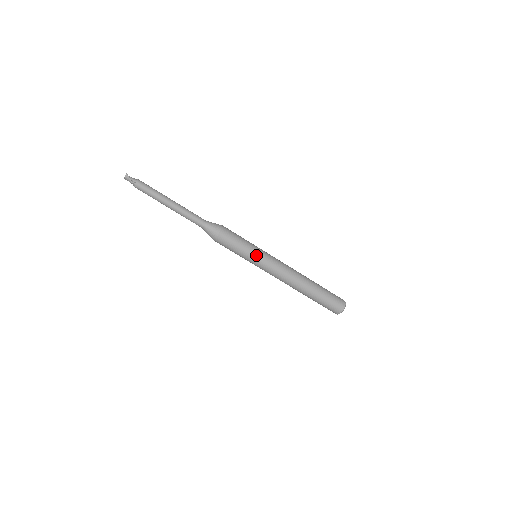
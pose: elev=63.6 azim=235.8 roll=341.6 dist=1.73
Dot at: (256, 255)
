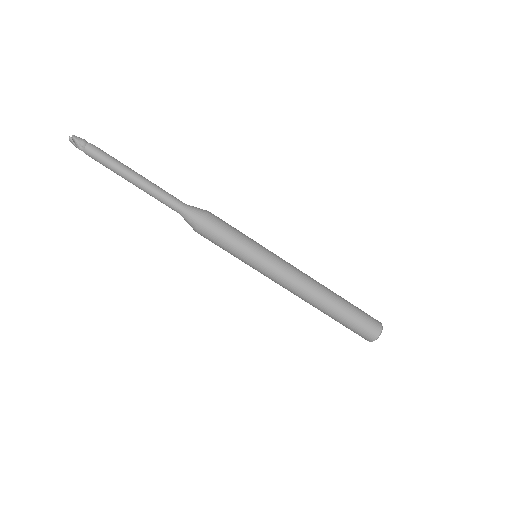
Dot at: (251, 261)
